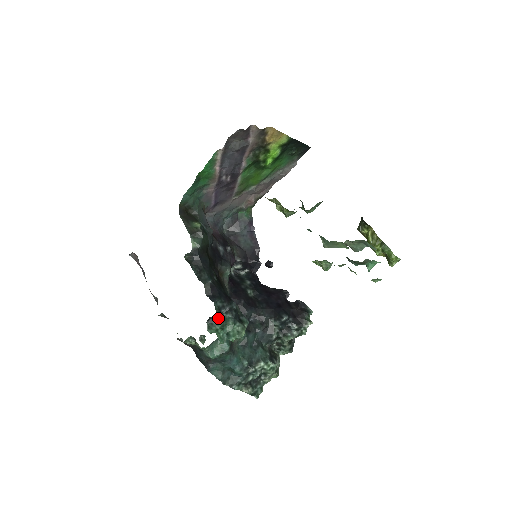
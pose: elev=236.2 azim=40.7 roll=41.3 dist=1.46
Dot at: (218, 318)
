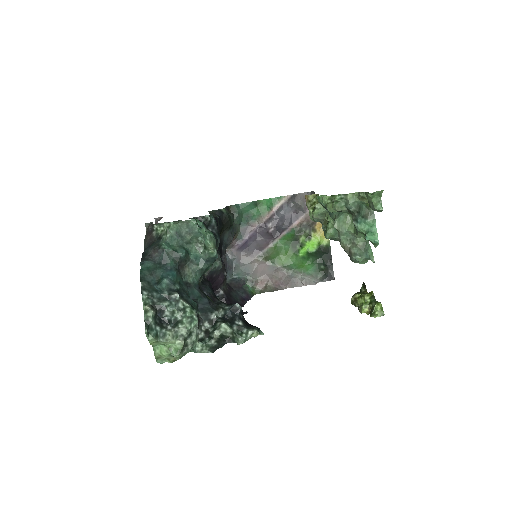
Dot at: (204, 223)
